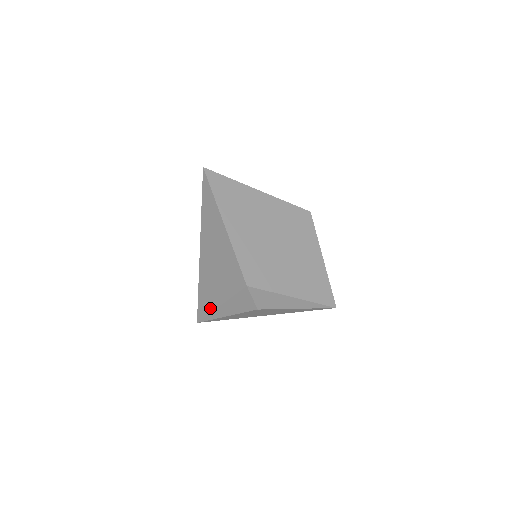
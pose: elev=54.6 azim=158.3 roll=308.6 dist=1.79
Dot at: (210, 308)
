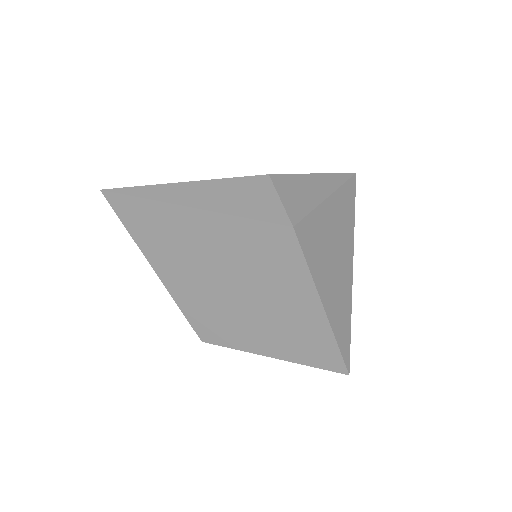
Dot at: occluded
